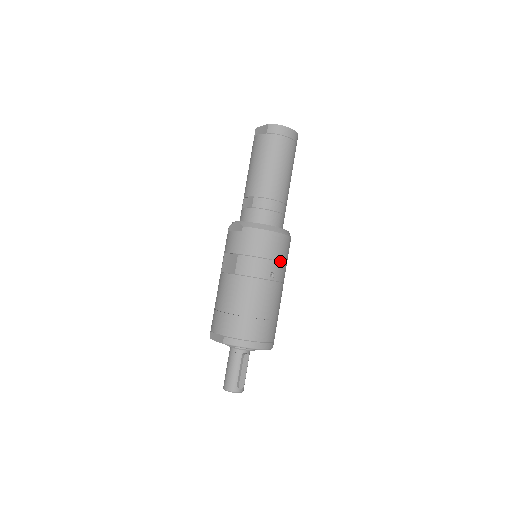
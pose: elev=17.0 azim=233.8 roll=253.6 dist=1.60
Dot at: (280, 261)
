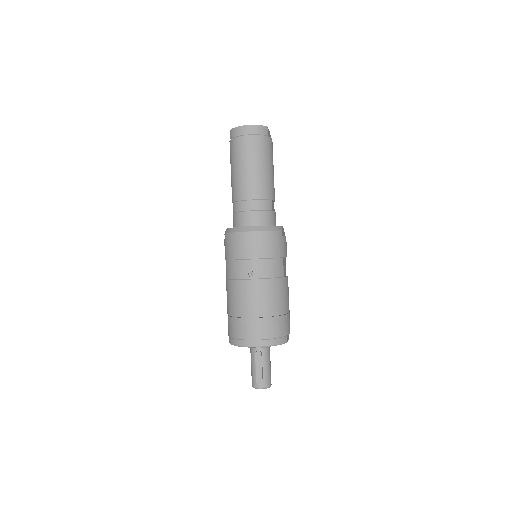
Dot at: (259, 258)
